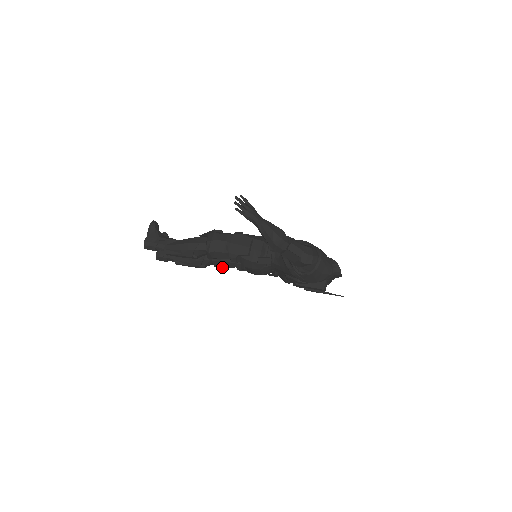
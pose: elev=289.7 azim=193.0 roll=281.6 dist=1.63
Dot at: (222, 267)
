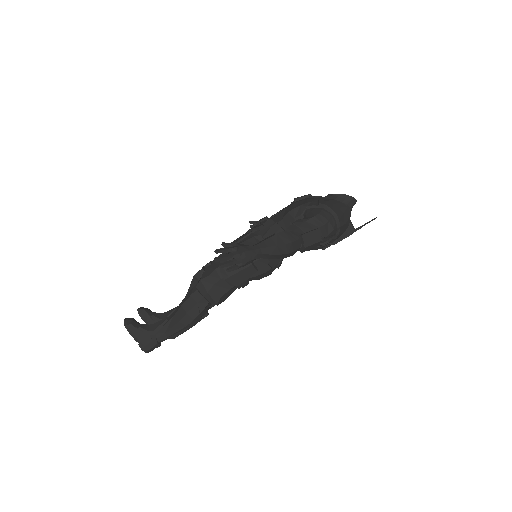
Dot at: occluded
